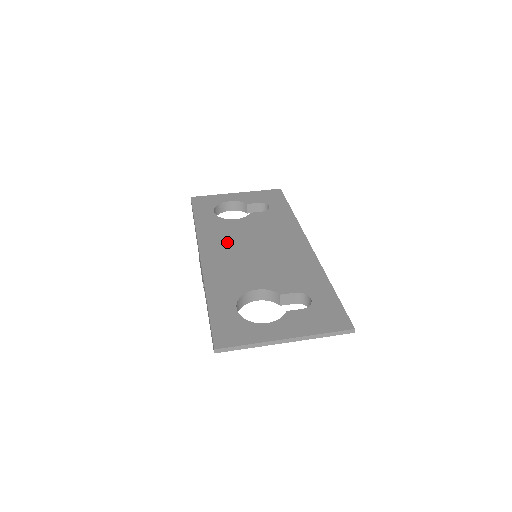
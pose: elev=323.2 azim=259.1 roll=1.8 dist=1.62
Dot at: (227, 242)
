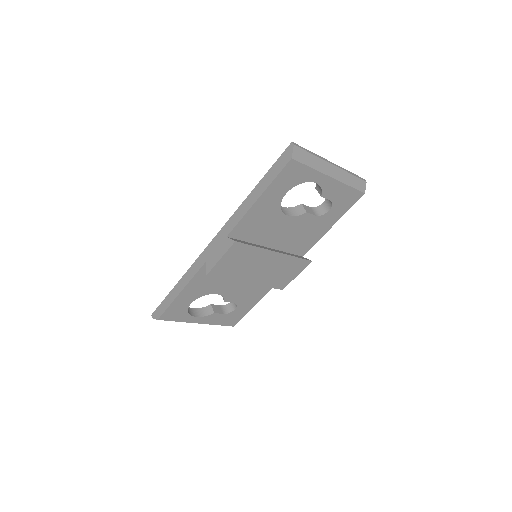
Dot at: occluded
